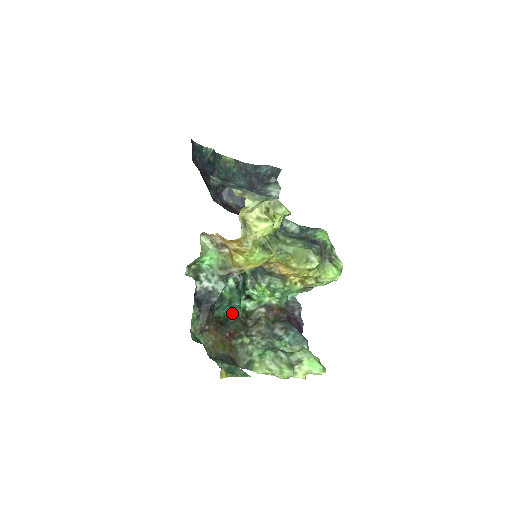
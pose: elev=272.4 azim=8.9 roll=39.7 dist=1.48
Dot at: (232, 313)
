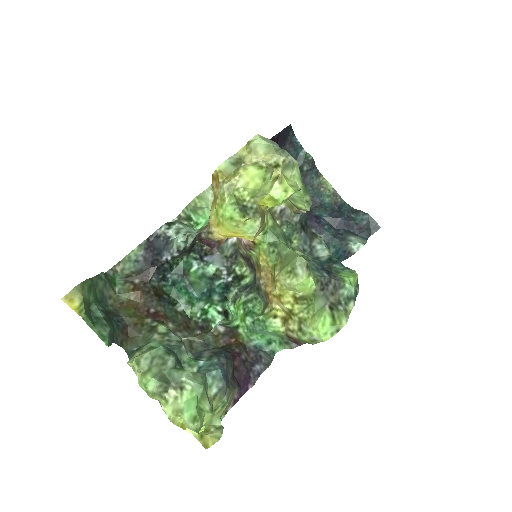
Dot at: (186, 305)
